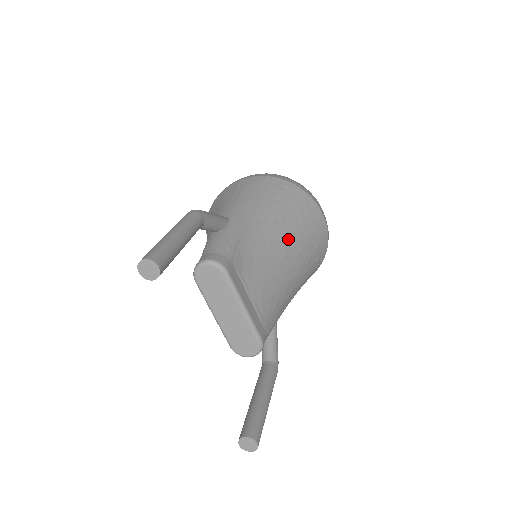
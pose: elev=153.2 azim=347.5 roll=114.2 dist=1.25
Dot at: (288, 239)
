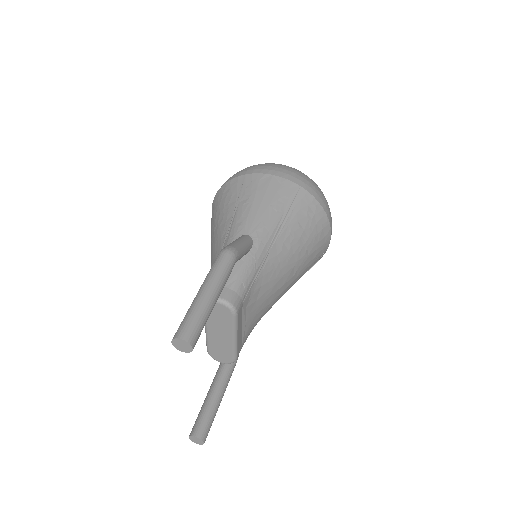
Dot at: (294, 267)
